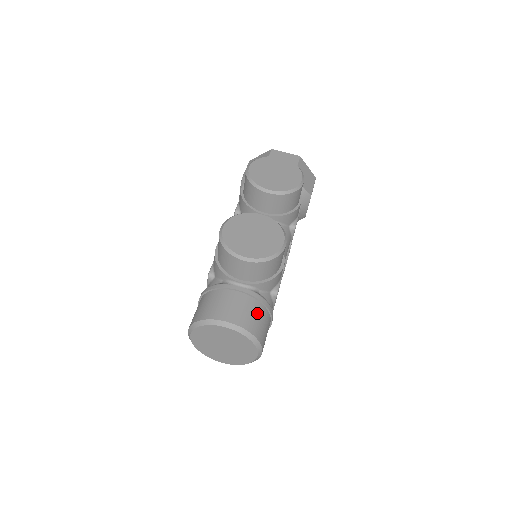
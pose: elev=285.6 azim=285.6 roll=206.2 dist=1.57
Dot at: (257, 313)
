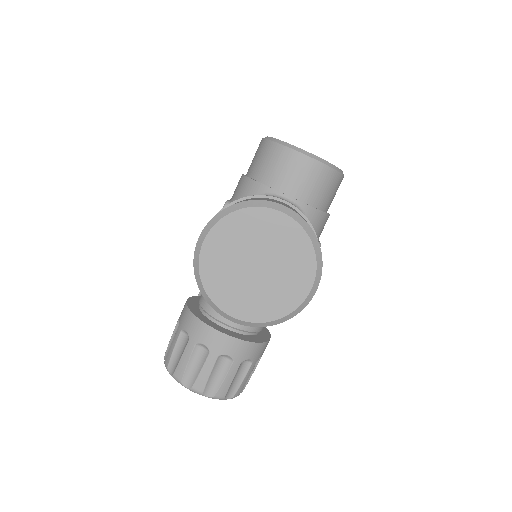
Dot at: occluded
